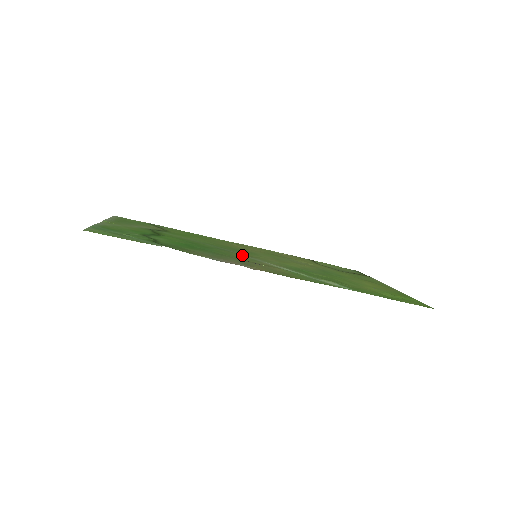
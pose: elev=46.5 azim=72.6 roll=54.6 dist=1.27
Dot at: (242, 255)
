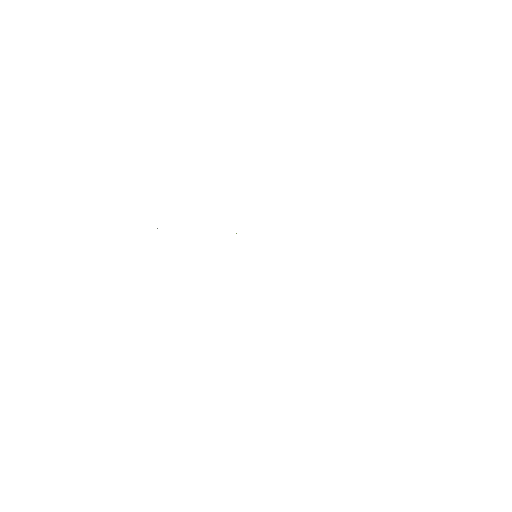
Dot at: occluded
